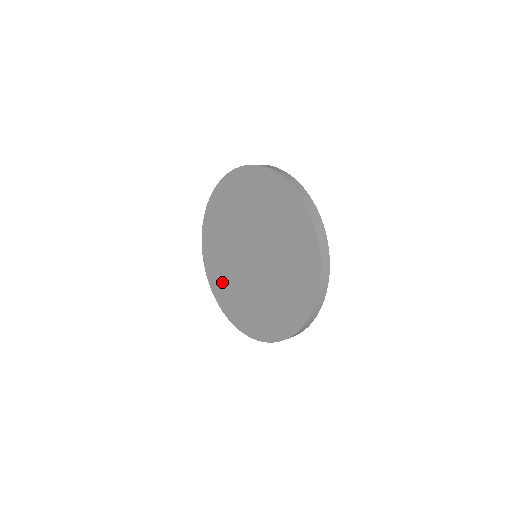
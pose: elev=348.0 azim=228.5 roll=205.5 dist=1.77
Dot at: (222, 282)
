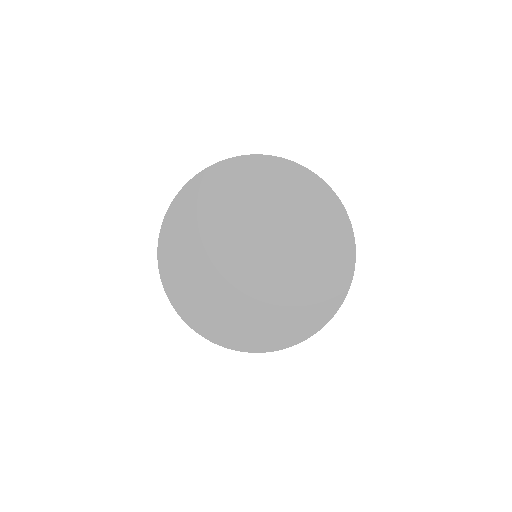
Dot at: (187, 238)
